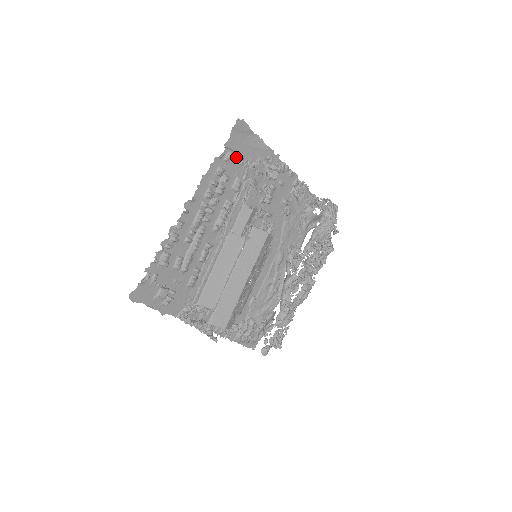
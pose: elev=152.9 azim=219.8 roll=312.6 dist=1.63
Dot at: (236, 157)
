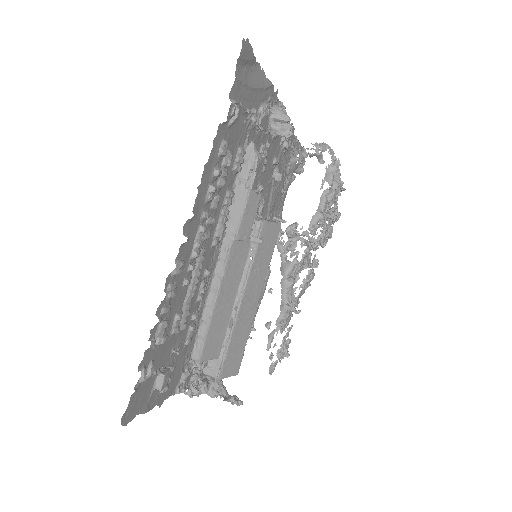
Dot at: occluded
